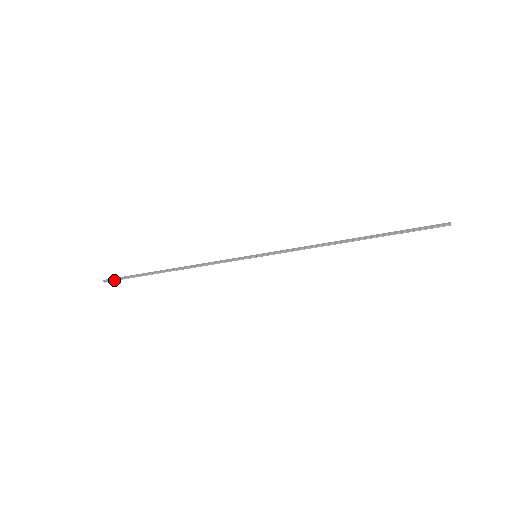
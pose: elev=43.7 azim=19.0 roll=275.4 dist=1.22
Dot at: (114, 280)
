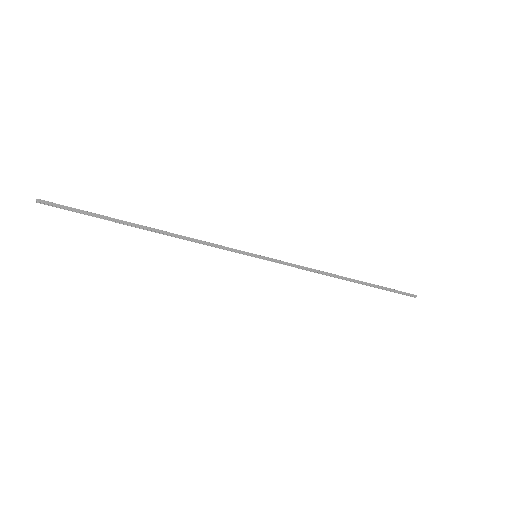
Dot at: (56, 206)
